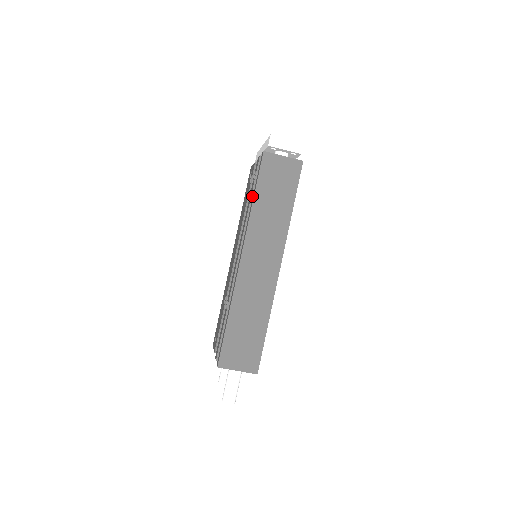
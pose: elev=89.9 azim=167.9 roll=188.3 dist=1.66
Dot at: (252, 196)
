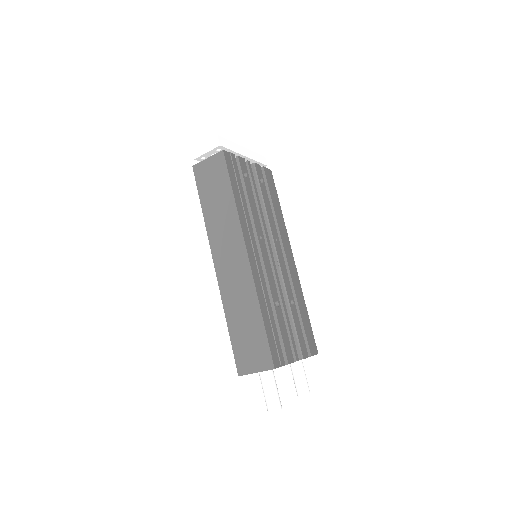
Dot at: occluded
